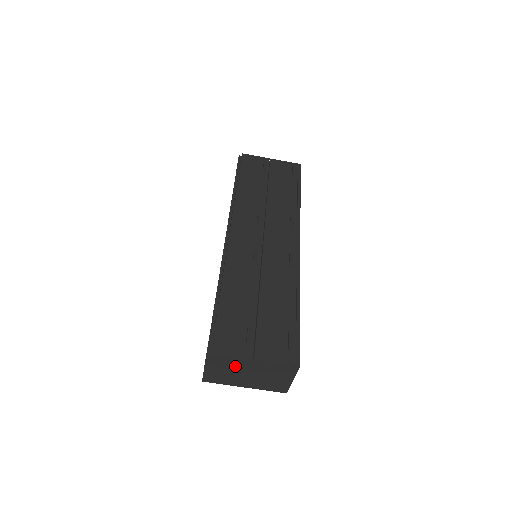
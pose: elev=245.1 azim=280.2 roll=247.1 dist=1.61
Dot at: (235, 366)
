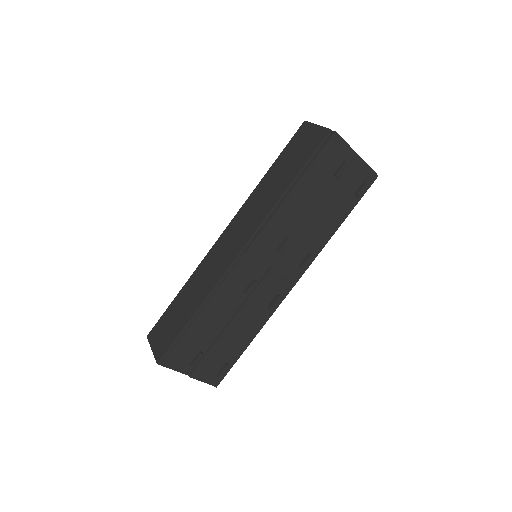
Dot at: occluded
